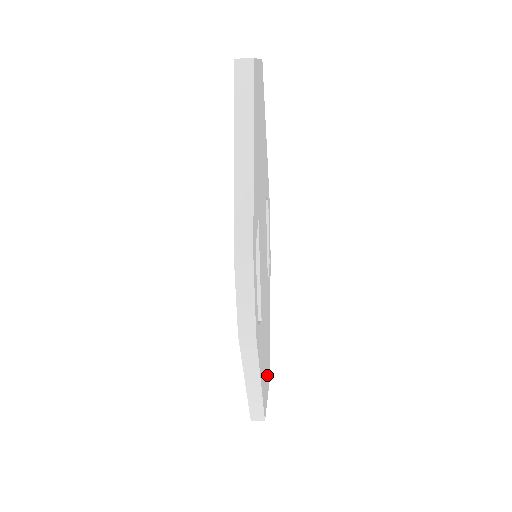
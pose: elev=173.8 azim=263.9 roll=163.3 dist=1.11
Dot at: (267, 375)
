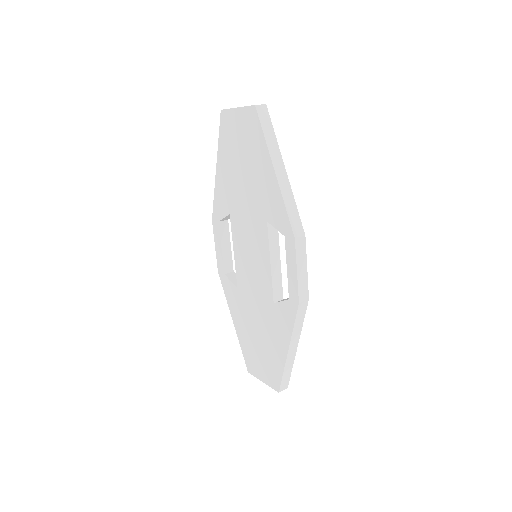
Dot at: occluded
